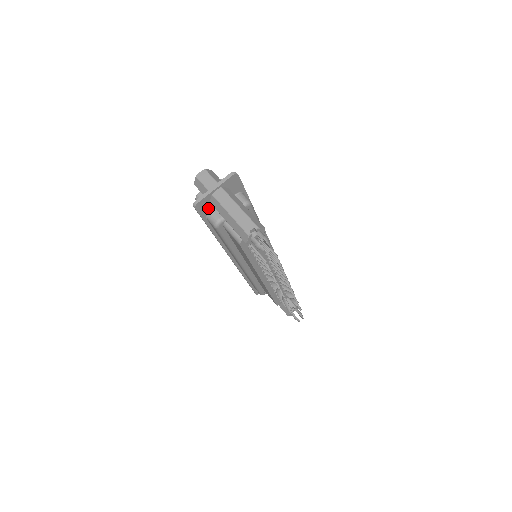
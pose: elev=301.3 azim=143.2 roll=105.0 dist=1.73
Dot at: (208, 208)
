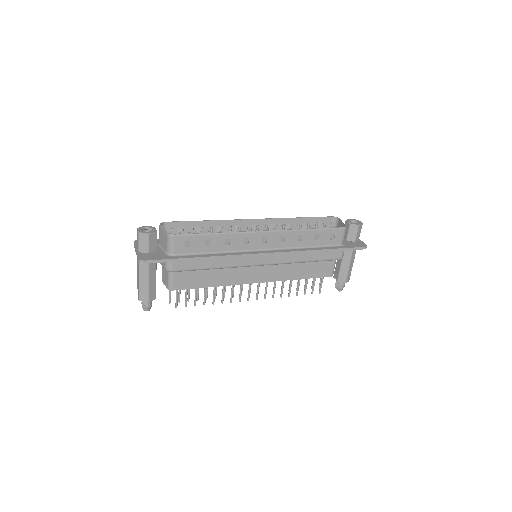
Dot at: occluded
